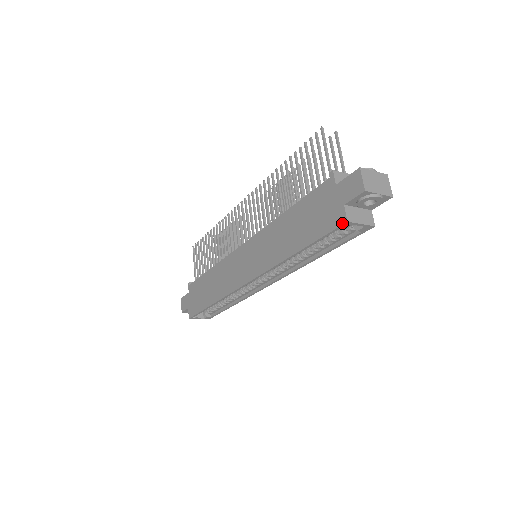
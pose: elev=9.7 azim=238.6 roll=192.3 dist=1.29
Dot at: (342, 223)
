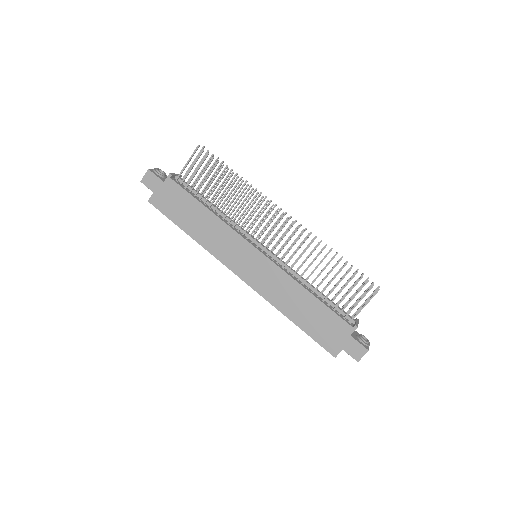
Dot at: (332, 354)
